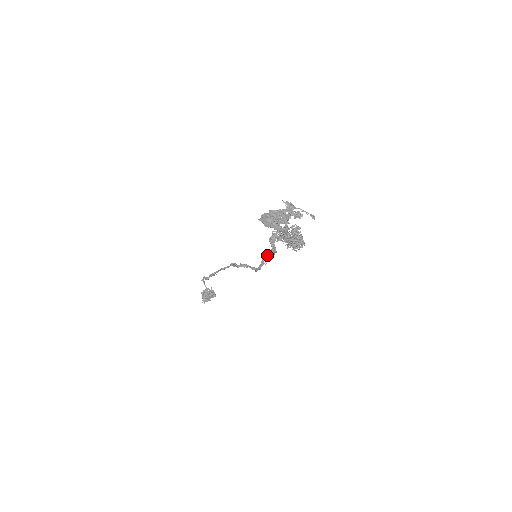
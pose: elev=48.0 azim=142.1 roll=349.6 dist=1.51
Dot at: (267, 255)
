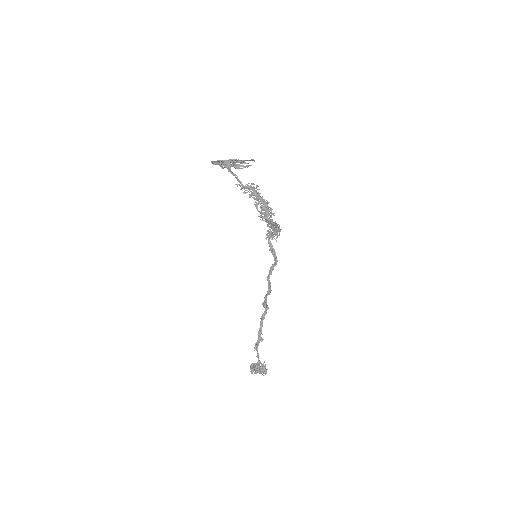
Dot at: (272, 264)
